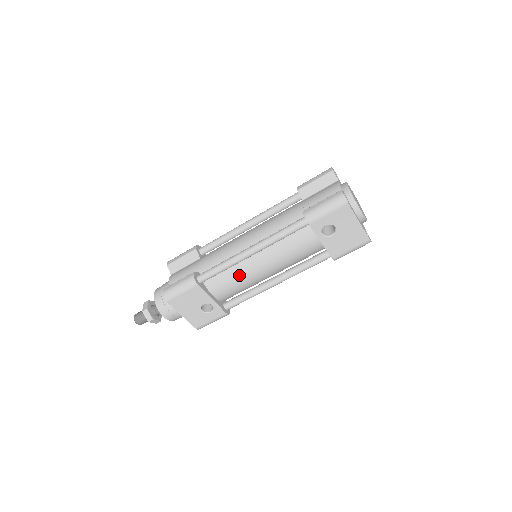
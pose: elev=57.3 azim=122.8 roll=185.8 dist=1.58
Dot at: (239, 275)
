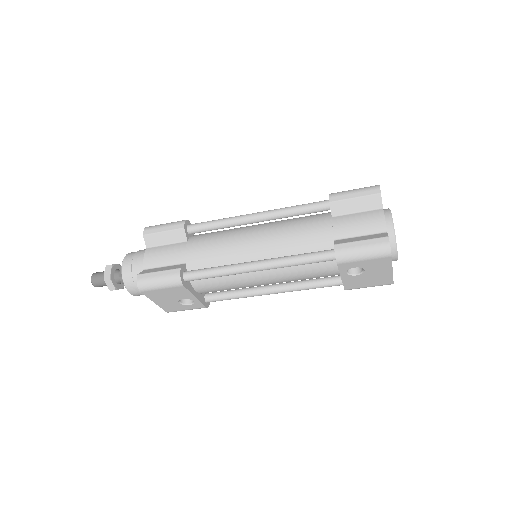
Dot at: (234, 281)
